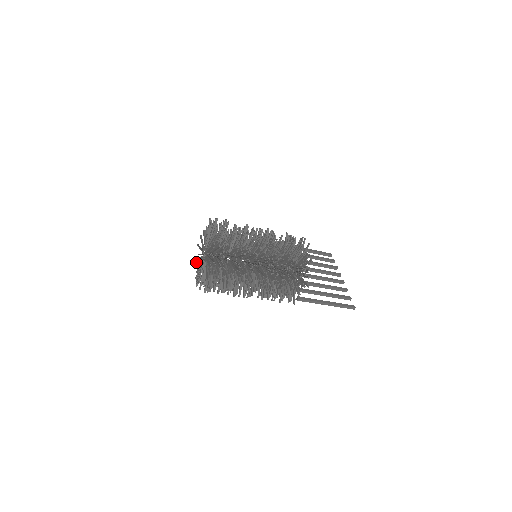
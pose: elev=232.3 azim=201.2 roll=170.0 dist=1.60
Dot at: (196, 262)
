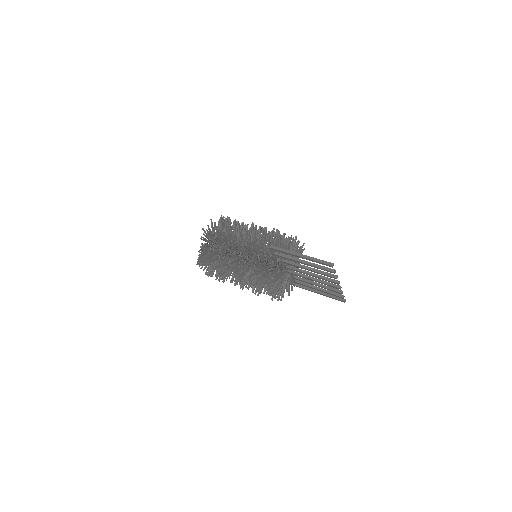
Dot at: occluded
